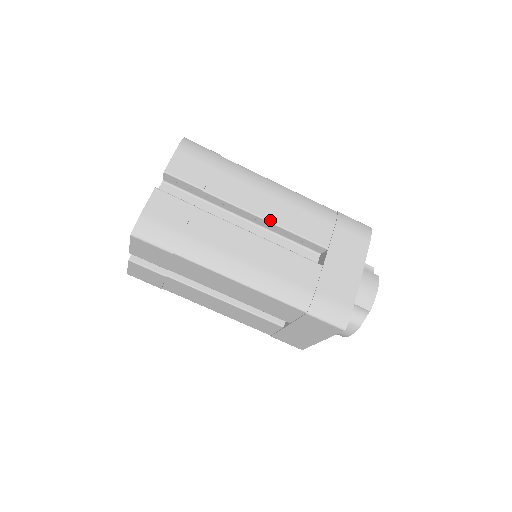
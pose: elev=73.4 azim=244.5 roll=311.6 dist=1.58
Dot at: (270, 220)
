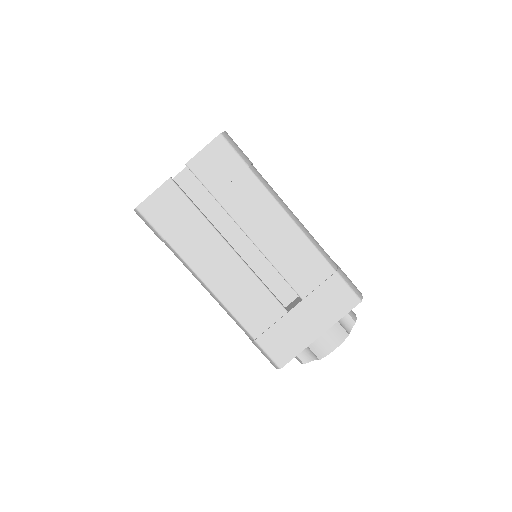
Dot at: occluded
